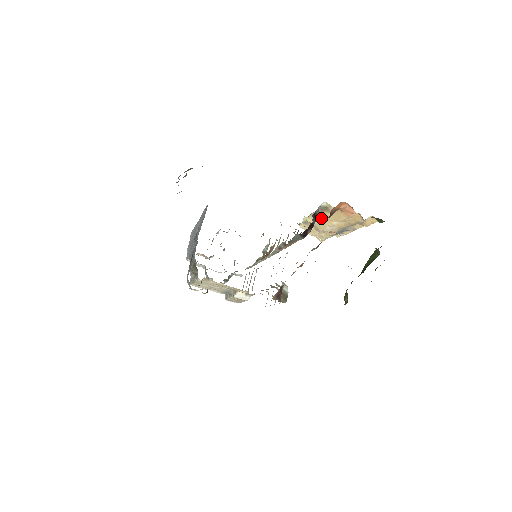
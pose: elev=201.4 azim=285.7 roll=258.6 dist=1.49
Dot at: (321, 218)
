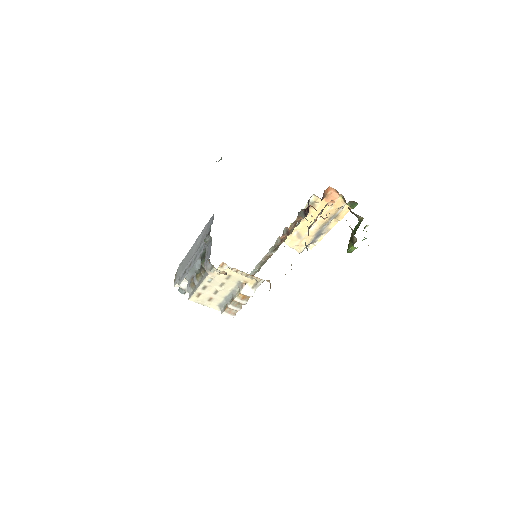
Dot at: occluded
